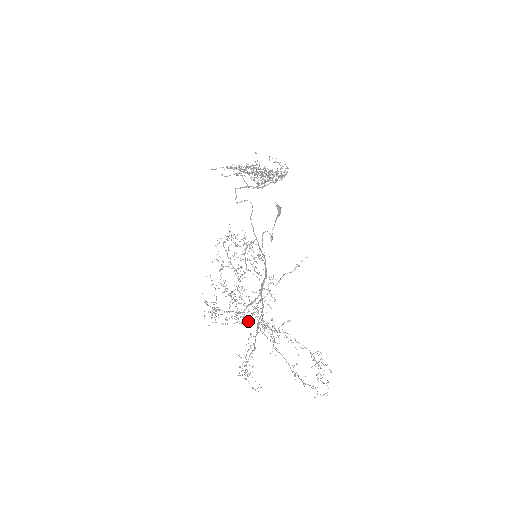
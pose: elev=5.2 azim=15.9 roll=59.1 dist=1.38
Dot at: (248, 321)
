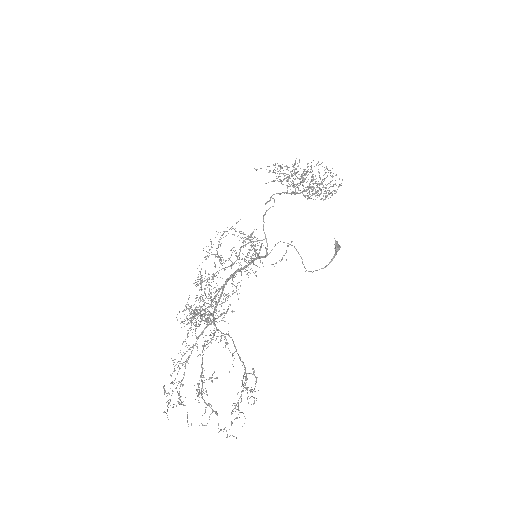
Dot at: (197, 311)
